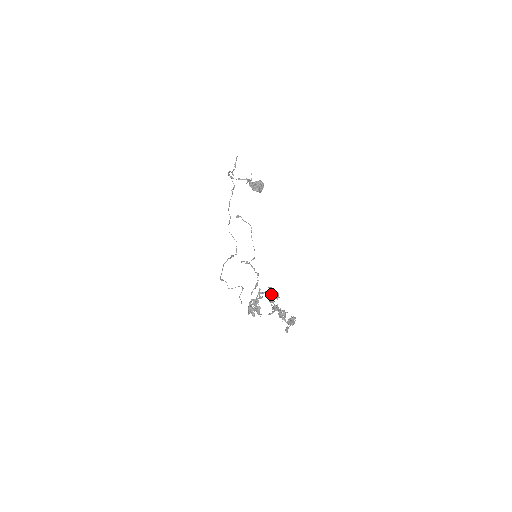
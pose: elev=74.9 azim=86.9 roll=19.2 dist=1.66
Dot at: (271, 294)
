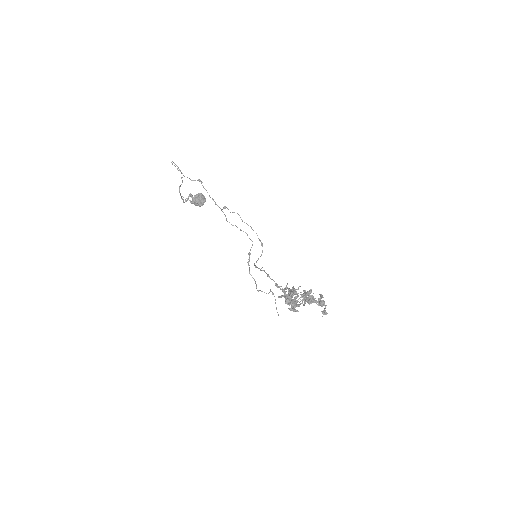
Dot at: occluded
